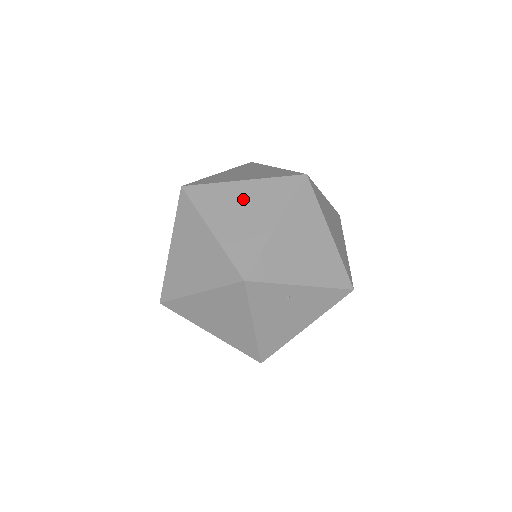
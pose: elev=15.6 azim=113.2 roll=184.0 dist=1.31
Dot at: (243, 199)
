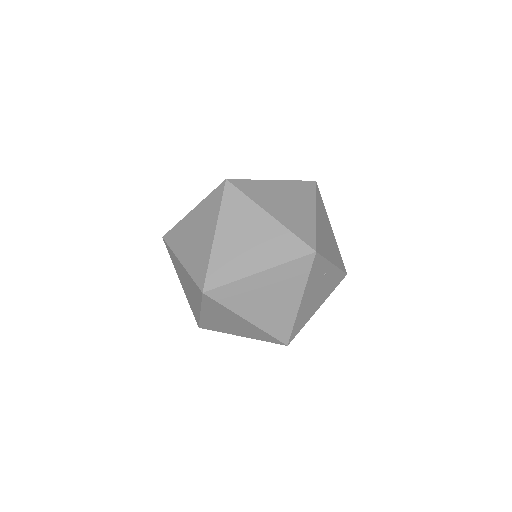
Dot at: (282, 193)
